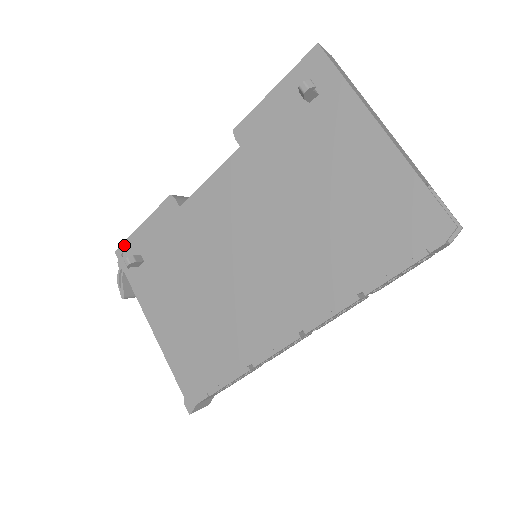
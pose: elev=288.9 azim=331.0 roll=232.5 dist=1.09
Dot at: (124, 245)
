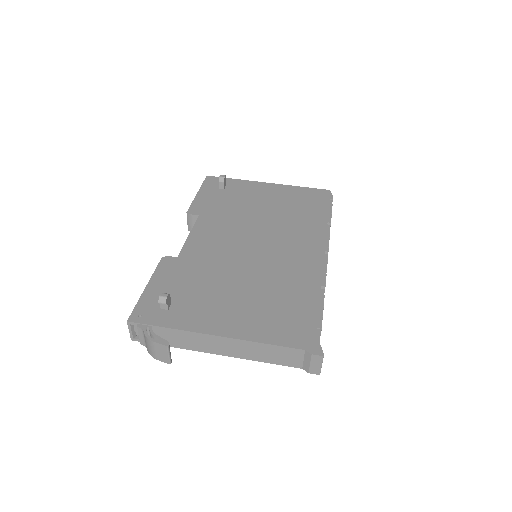
Dot at: (136, 309)
